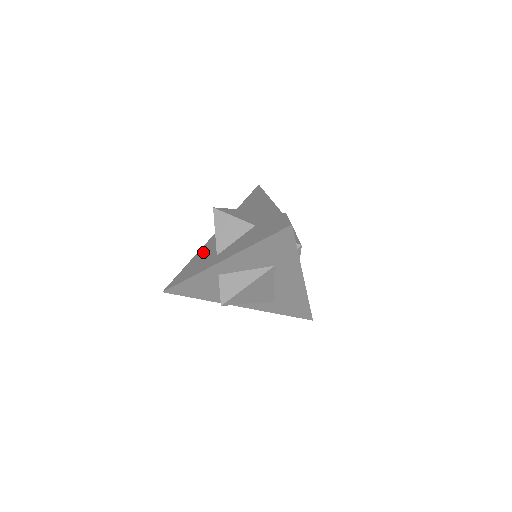
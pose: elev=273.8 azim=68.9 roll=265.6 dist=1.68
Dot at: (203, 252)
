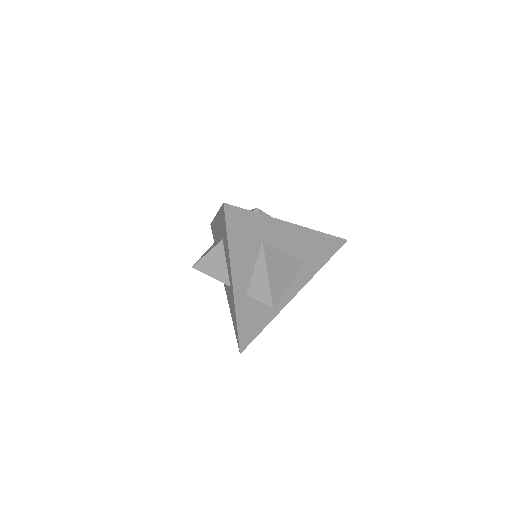
Dot at: occluded
